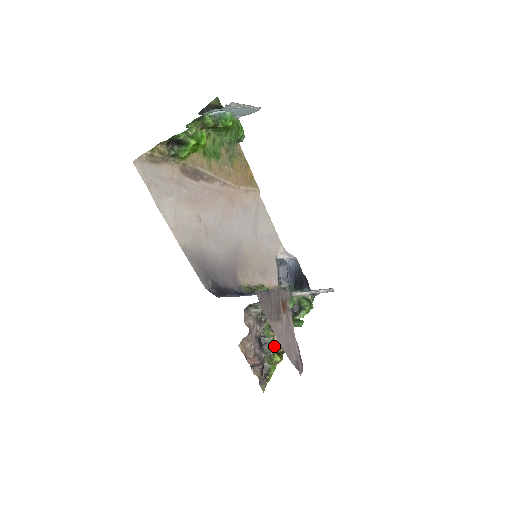
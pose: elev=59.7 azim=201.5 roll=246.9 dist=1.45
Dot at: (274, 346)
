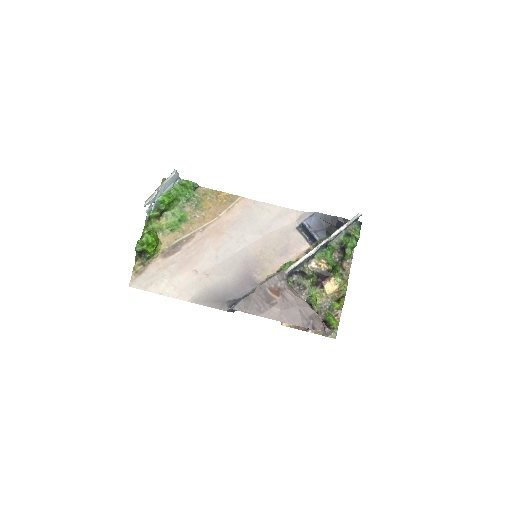
Dot at: (330, 297)
